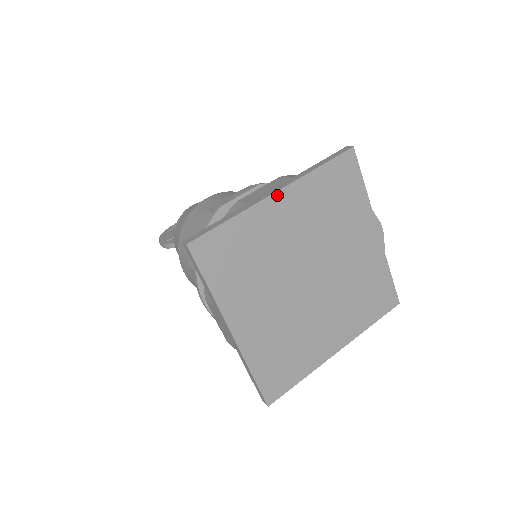
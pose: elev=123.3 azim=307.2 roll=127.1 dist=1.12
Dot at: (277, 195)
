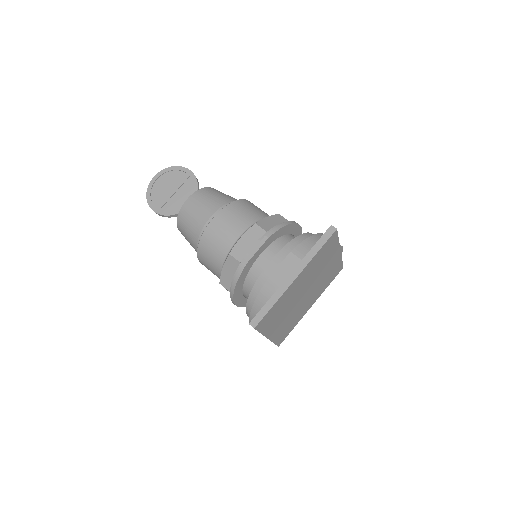
Dot at: (296, 279)
